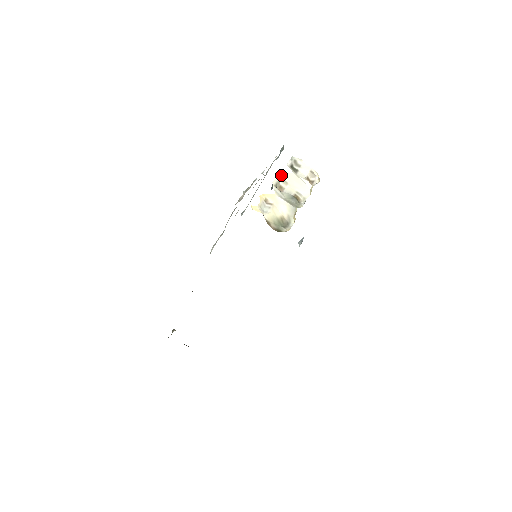
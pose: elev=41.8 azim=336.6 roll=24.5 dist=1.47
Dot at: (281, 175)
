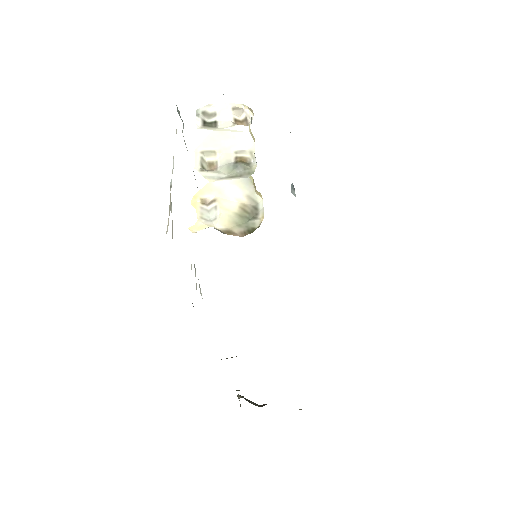
Dot at: (199, 148)
